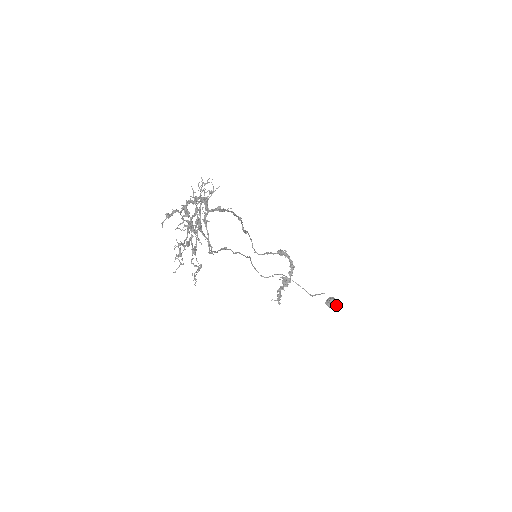
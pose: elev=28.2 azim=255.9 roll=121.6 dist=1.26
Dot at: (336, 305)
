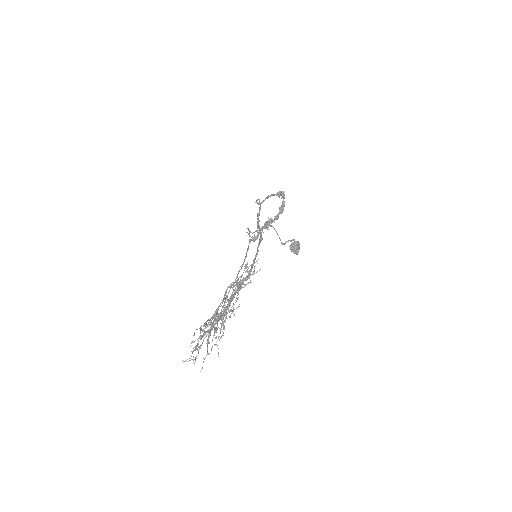
Dot at: (297, 252)
